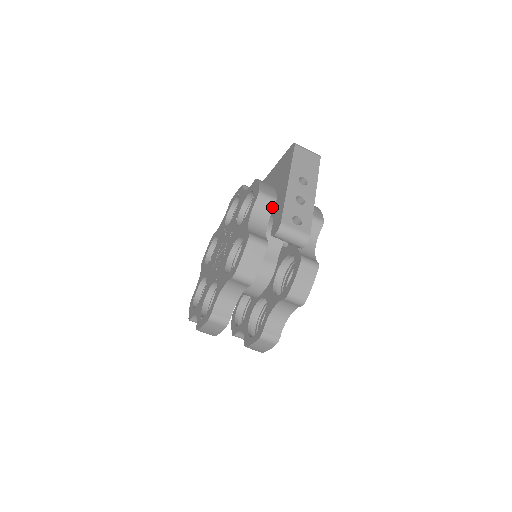
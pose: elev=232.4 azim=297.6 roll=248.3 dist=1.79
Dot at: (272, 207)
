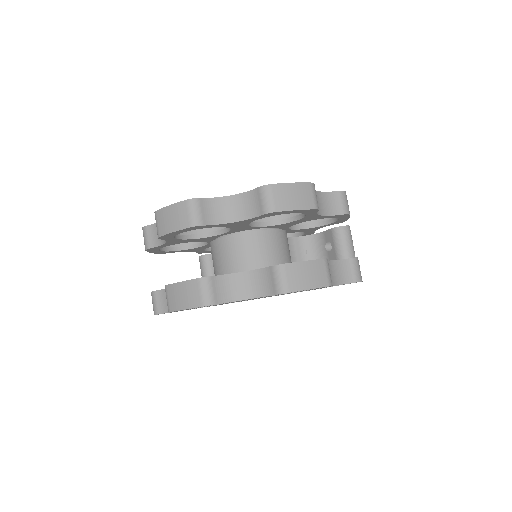
Dot at: (314, 231)
